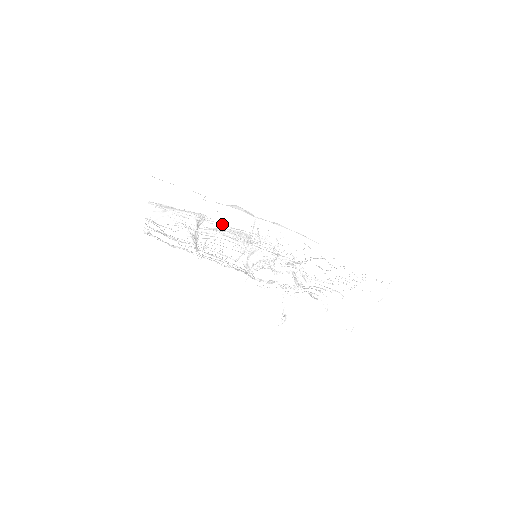
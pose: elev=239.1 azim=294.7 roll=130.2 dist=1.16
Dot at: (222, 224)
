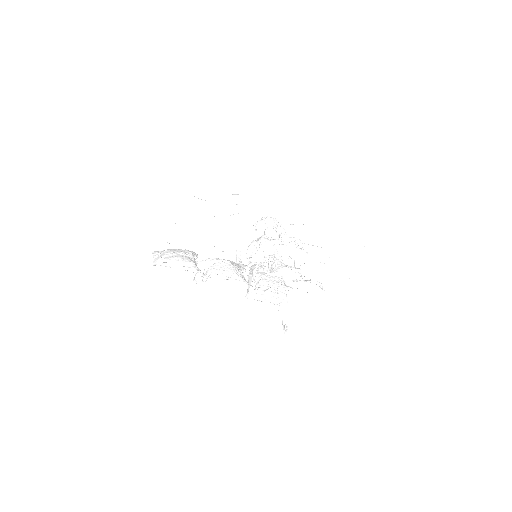
Dot at: occluded
